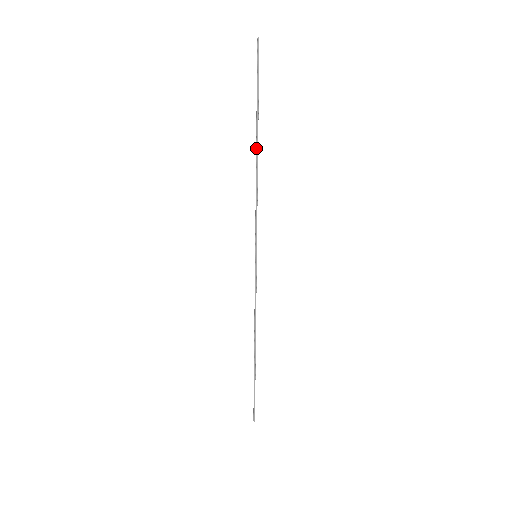
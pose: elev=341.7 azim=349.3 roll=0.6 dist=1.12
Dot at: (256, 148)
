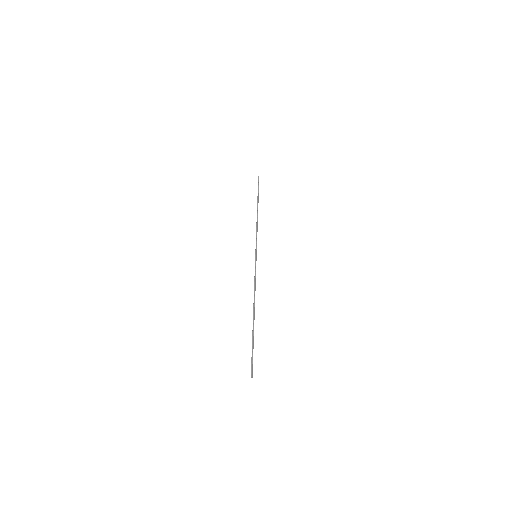
Dot at: occluded
